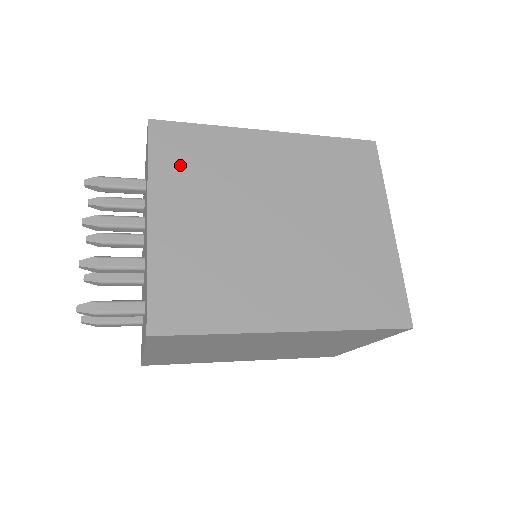
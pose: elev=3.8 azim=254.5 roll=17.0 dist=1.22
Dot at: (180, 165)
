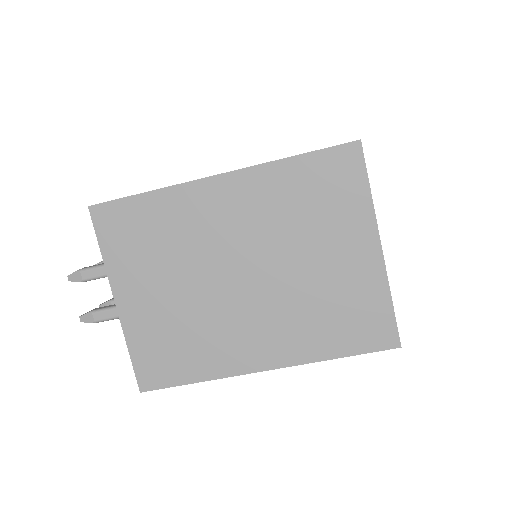
Dot at: occluded
